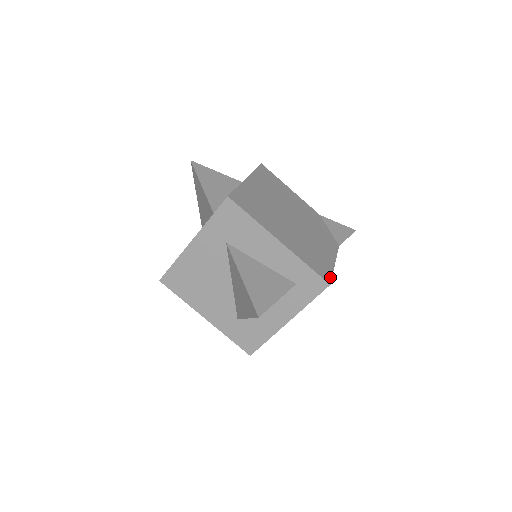
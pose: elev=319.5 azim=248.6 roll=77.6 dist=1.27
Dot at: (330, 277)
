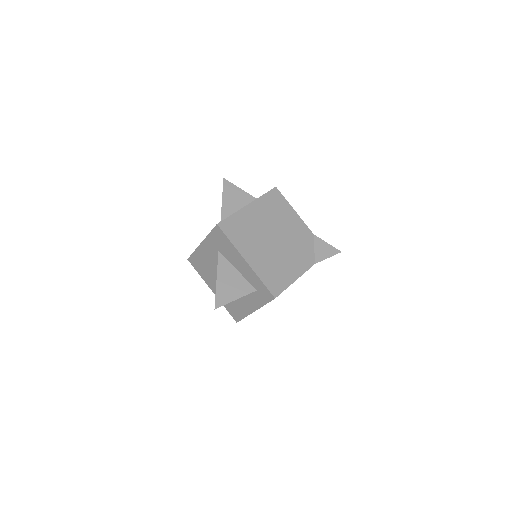
Dot at: (280, 194)
